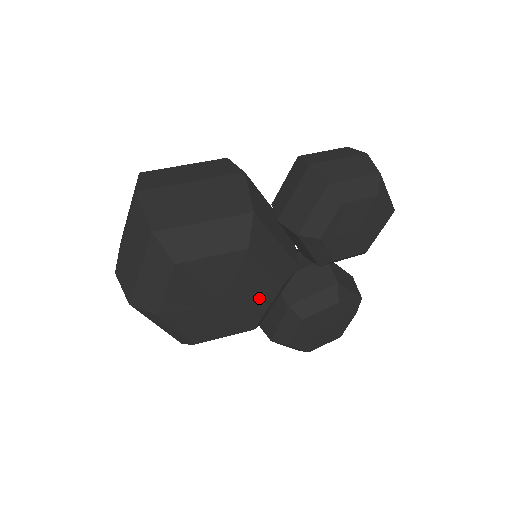
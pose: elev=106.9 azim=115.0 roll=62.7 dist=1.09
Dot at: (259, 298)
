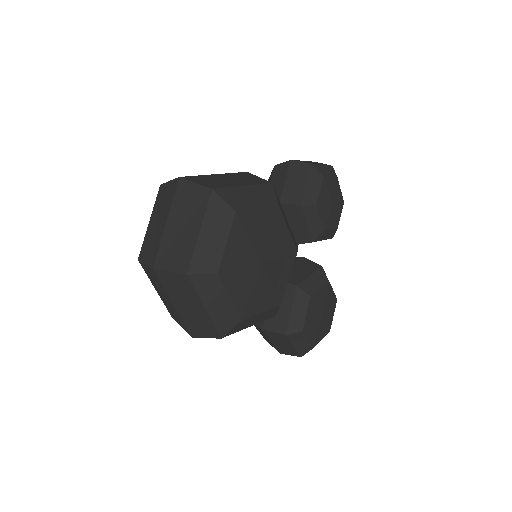
Dot at: (284, 263)
